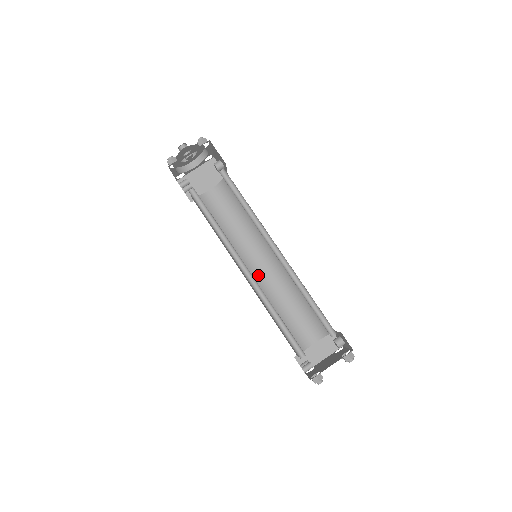
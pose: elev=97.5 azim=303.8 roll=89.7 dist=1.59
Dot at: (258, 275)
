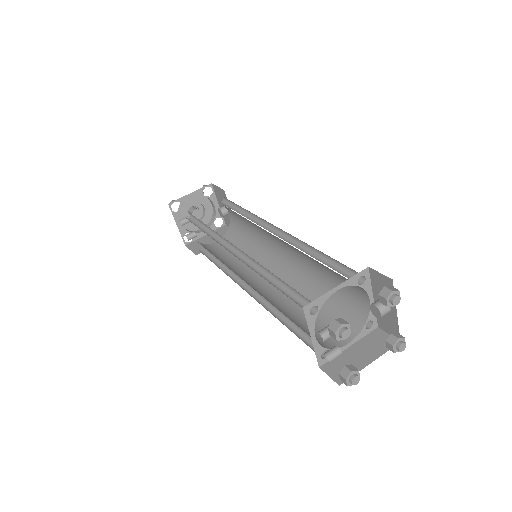
Dot at: (264, 288)
